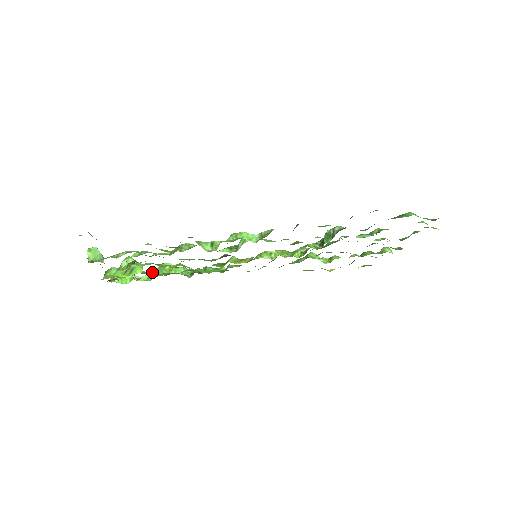
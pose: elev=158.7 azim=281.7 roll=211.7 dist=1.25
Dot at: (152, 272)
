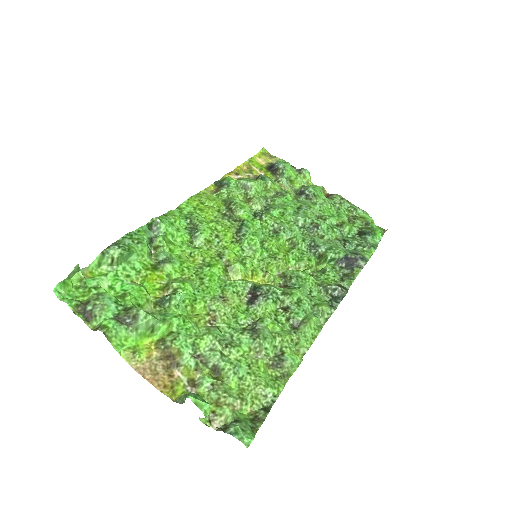
Dot at: (143, 292)
